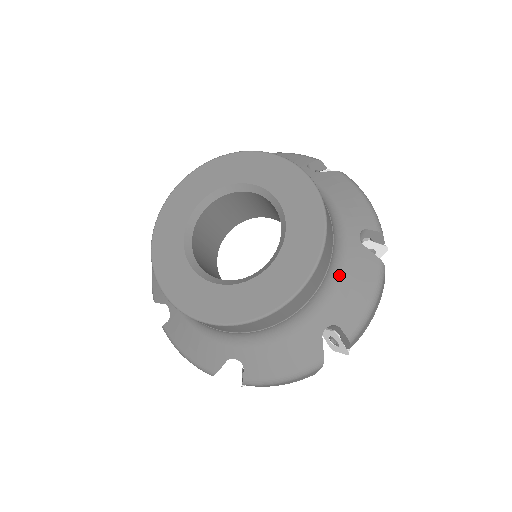
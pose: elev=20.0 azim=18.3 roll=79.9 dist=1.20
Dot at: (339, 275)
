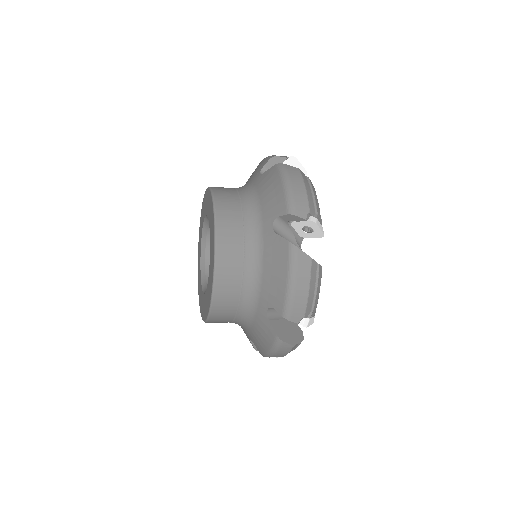
Dot at: (261, 266)
